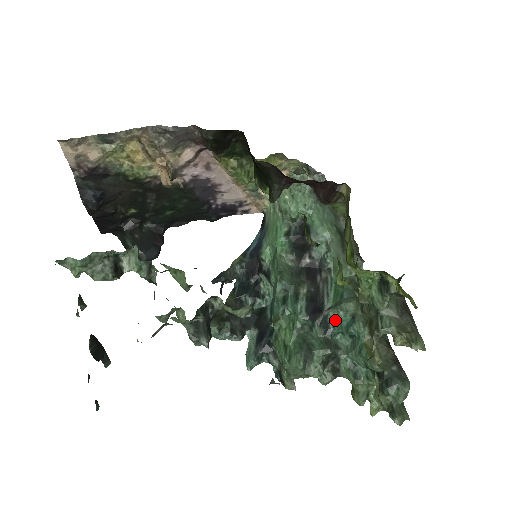
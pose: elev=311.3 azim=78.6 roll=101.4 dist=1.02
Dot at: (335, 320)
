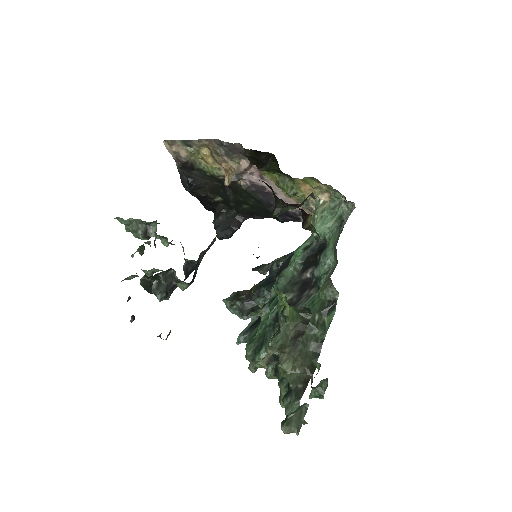
Dot at: occluded
